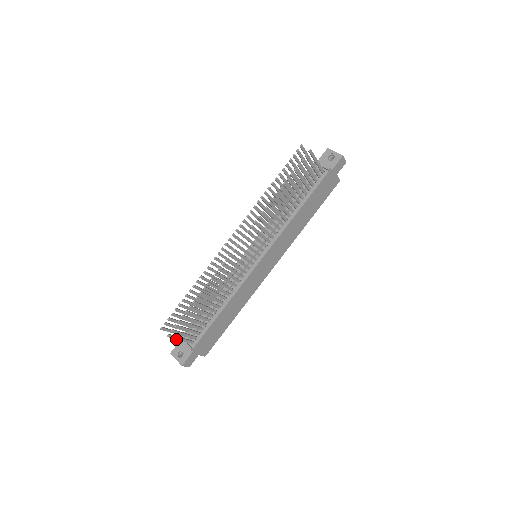
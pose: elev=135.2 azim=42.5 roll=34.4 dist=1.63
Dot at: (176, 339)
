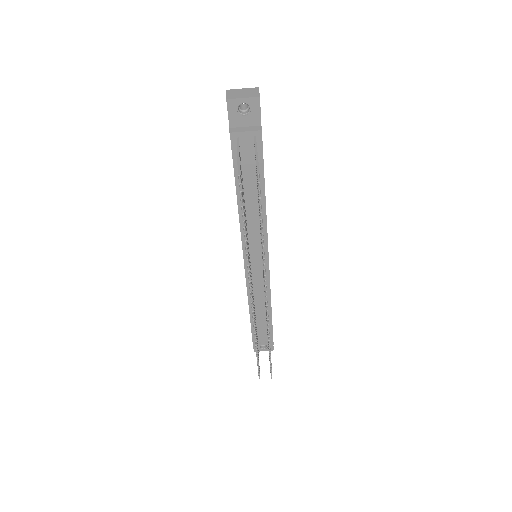
Dot at: occluded
